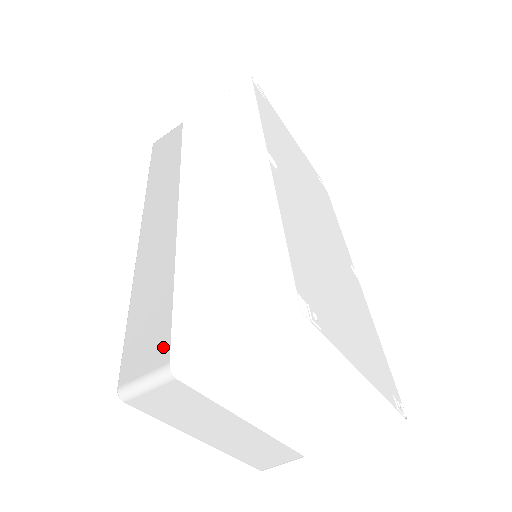
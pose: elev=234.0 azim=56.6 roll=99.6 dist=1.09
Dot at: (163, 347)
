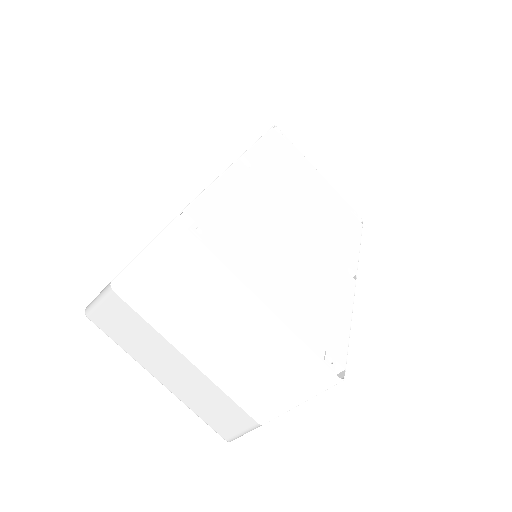
Dot at: occluded
